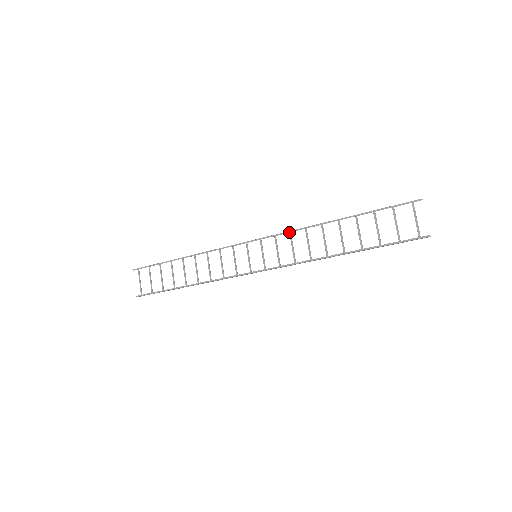
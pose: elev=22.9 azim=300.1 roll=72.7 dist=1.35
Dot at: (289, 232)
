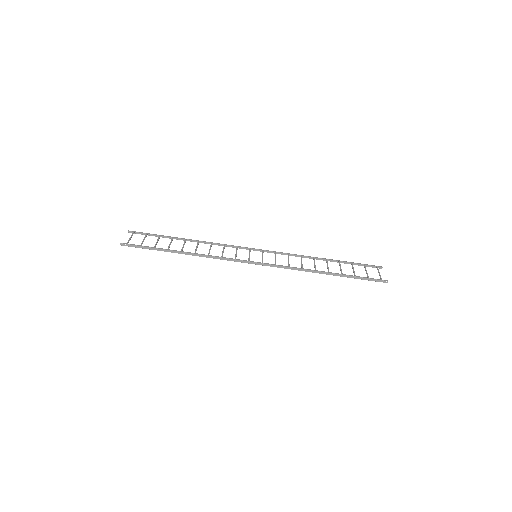
Dot at: (288, 253)
